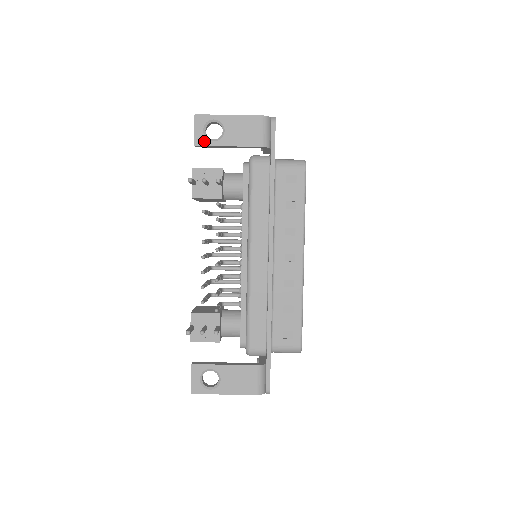
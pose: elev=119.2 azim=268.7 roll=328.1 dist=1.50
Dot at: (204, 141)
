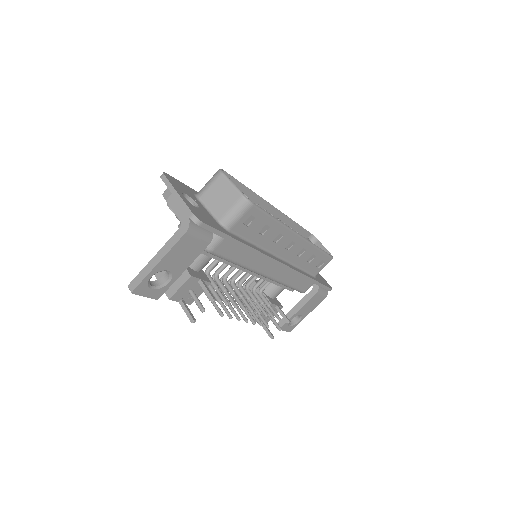
Dot at: (162, 291)
